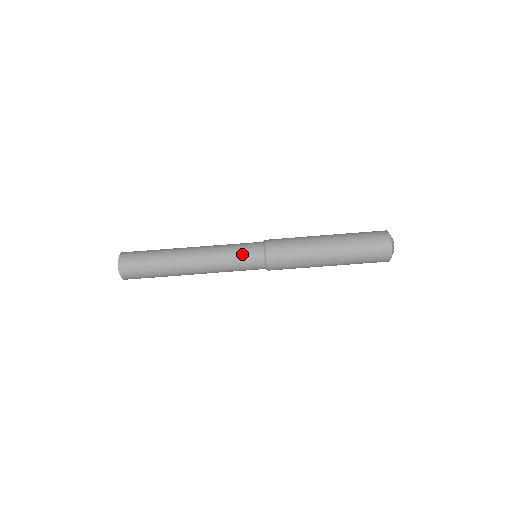
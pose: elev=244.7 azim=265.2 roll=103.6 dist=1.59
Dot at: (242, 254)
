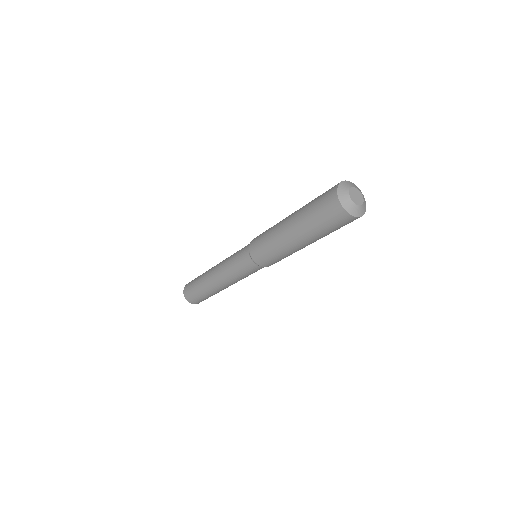
Dot at: (247, 272)
